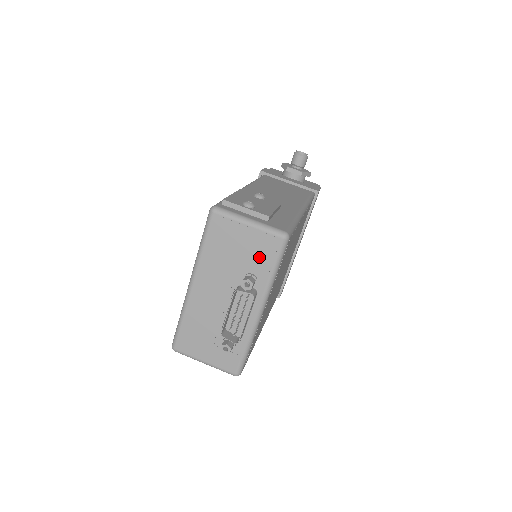
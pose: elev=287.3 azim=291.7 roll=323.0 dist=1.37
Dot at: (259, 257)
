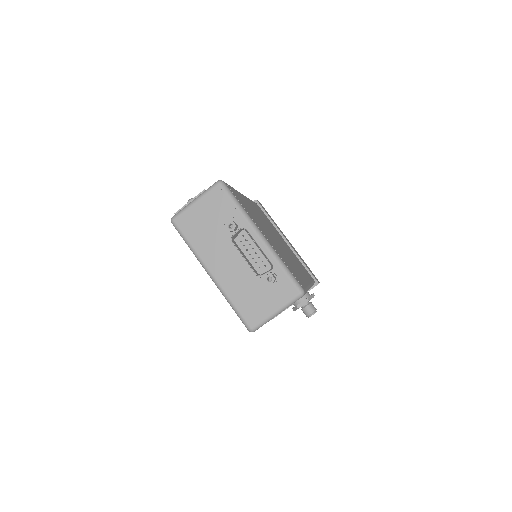
Dot at: (221, 209)
